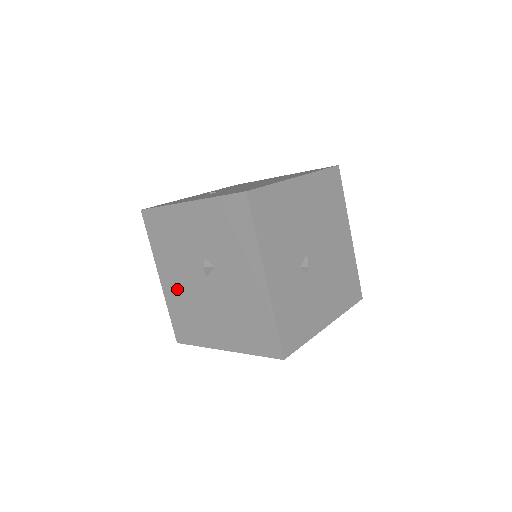
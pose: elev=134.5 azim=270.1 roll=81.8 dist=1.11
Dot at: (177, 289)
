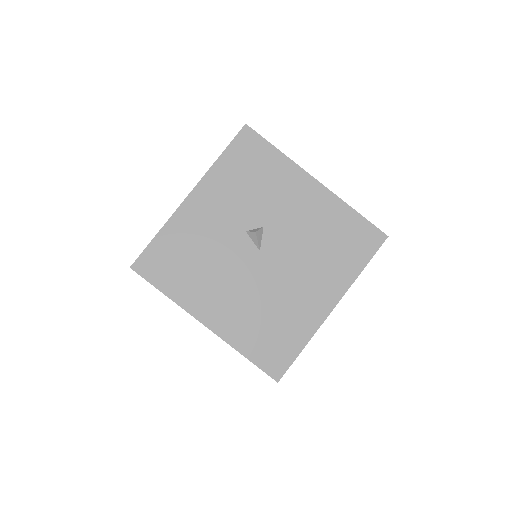
Dot at: (235, 308)
